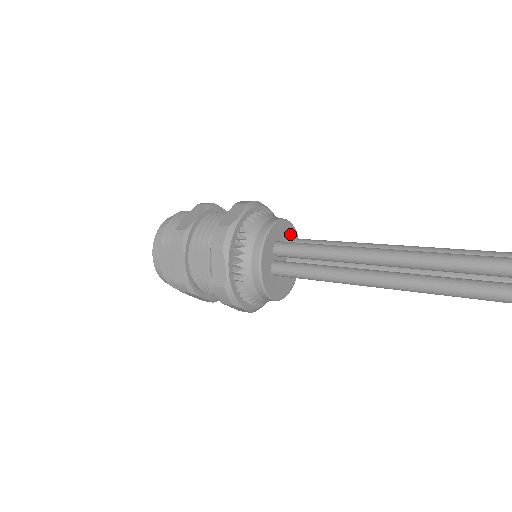
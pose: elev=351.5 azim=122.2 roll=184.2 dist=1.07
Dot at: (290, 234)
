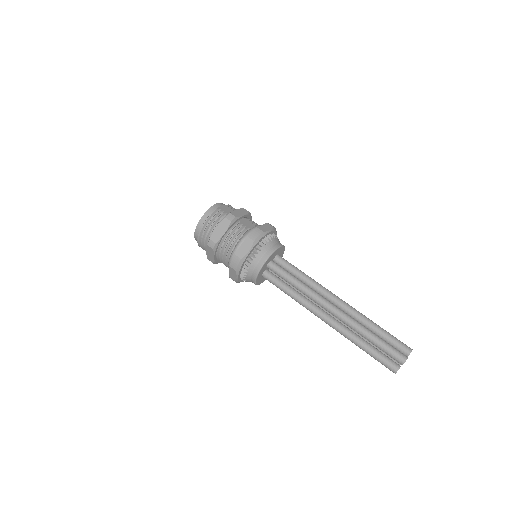
Dot at: (268, 261)
